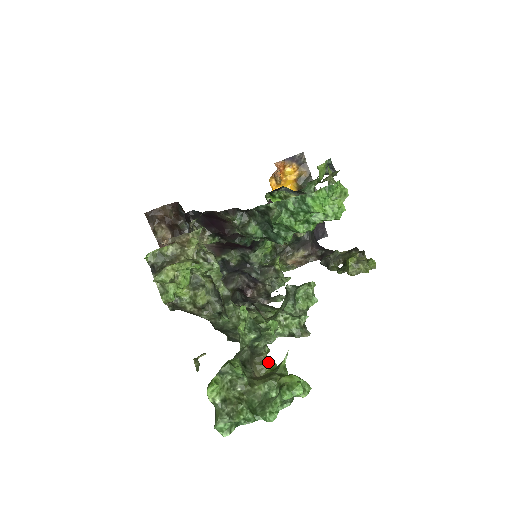
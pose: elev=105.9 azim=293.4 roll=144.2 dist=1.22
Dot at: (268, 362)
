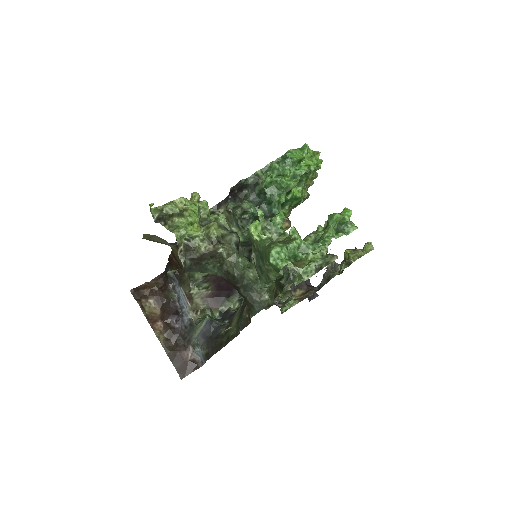
Dot at: (305, 259)
